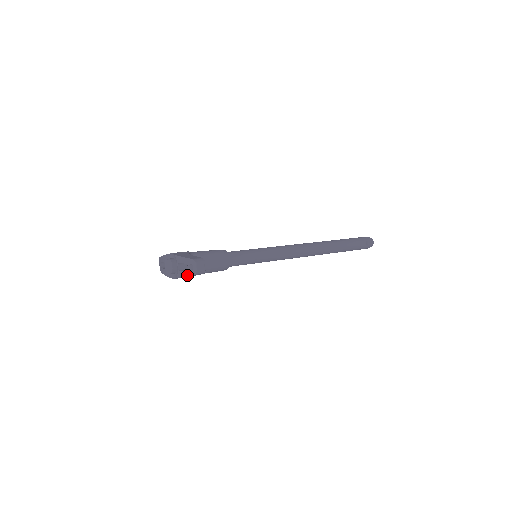
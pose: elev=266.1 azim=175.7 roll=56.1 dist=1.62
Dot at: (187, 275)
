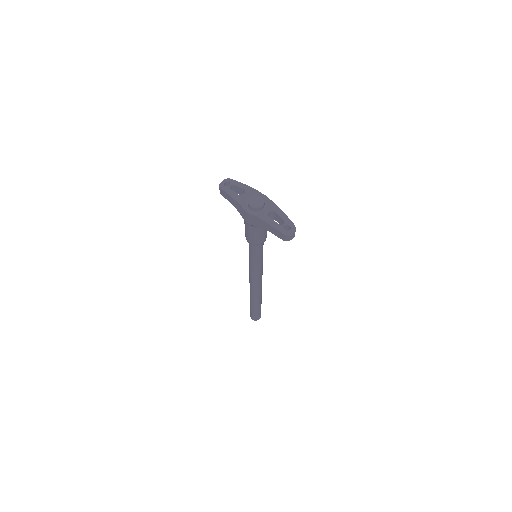
Dot at: (276, 227)
